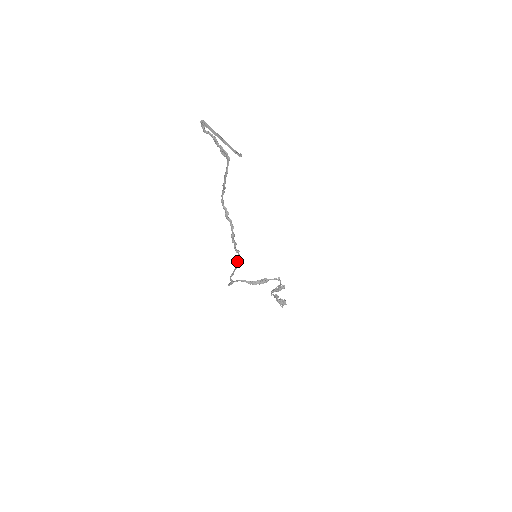
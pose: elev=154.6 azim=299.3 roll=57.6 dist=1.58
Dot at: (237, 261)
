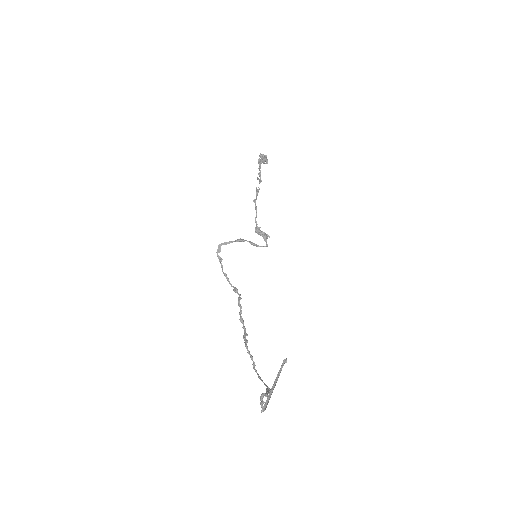
Dot at: (236, 292)
